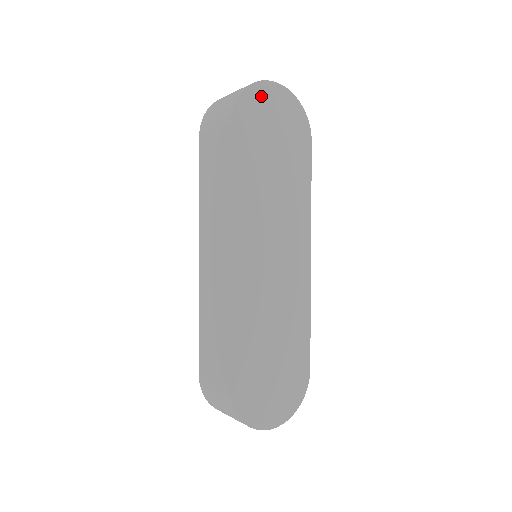
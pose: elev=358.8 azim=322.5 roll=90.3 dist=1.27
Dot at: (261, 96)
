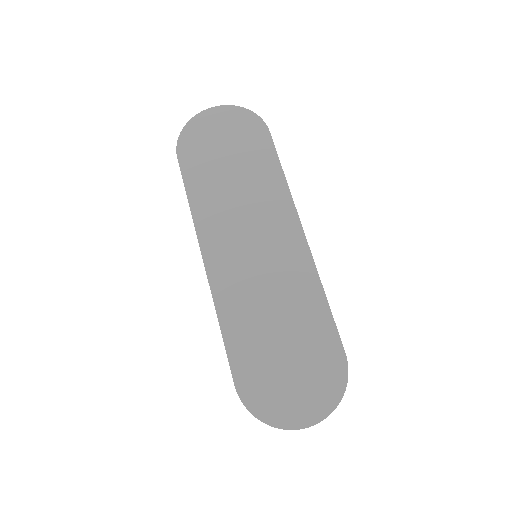
Dot at: (202, 124)
